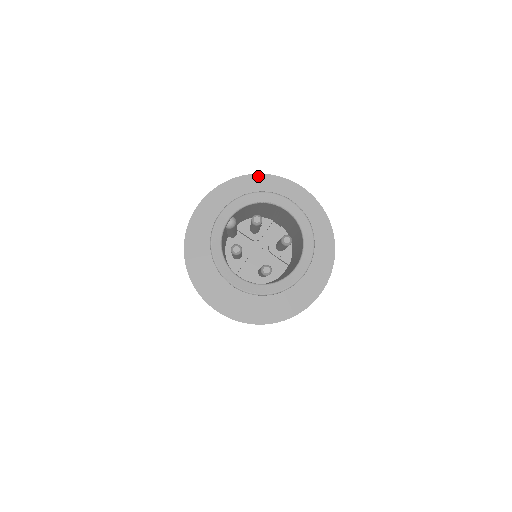
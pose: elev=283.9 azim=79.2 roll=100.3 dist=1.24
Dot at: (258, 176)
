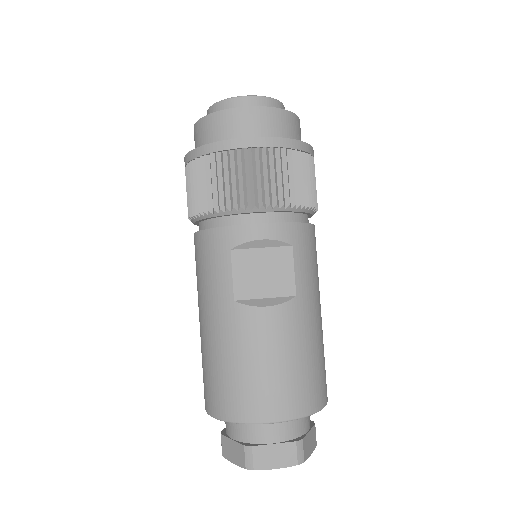
Dot at: occluded
